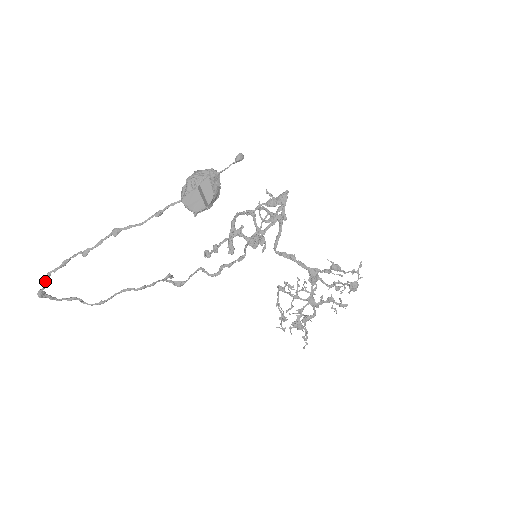
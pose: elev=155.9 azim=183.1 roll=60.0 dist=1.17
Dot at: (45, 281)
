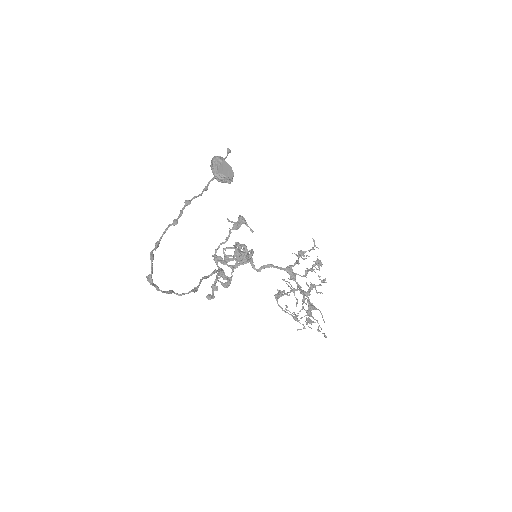
Dot at: (151, 260)
